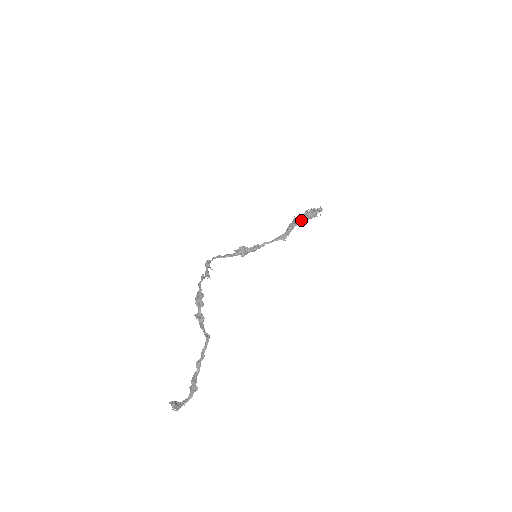
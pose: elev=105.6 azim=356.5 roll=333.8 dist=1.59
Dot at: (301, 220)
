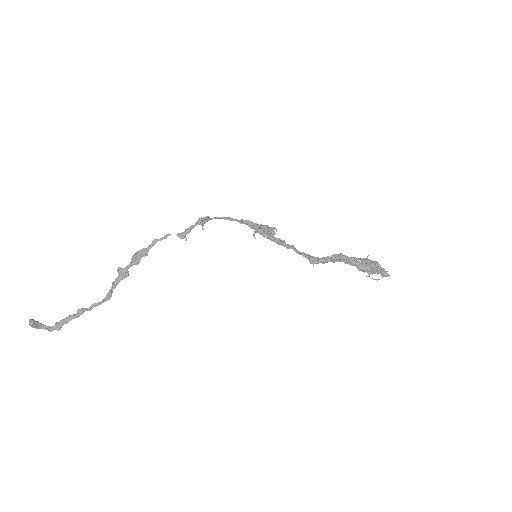
Dot at: (351, 263)
